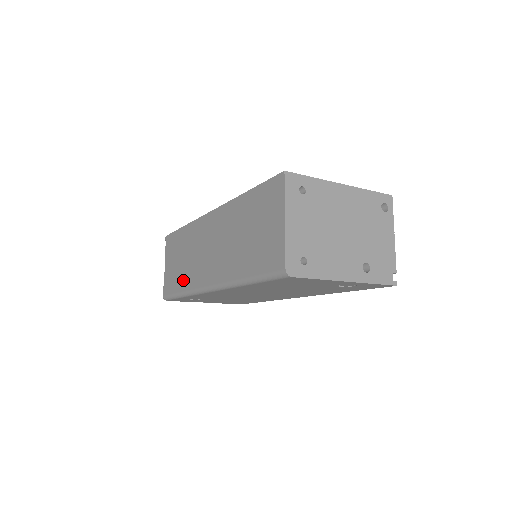
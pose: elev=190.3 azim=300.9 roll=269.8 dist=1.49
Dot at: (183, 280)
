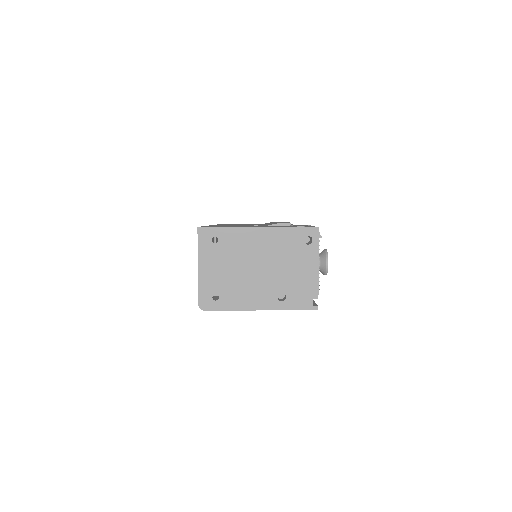
Dot at: occluded
